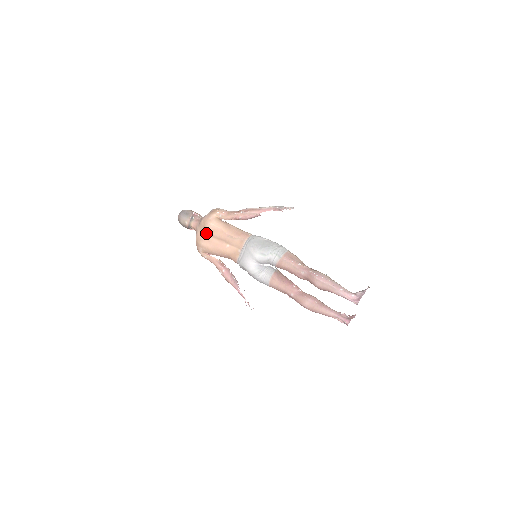
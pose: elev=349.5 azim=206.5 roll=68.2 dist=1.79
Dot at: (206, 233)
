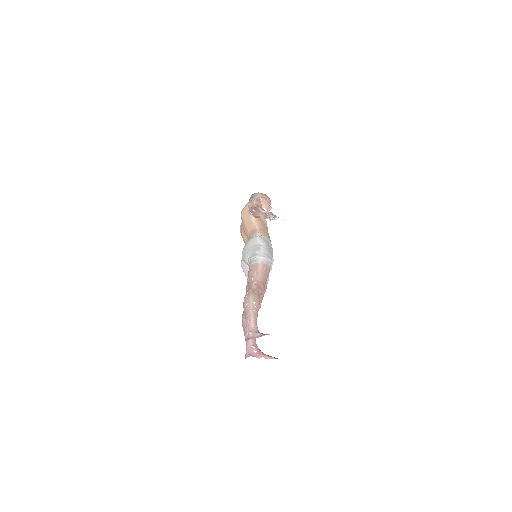
Dot at: occluded
